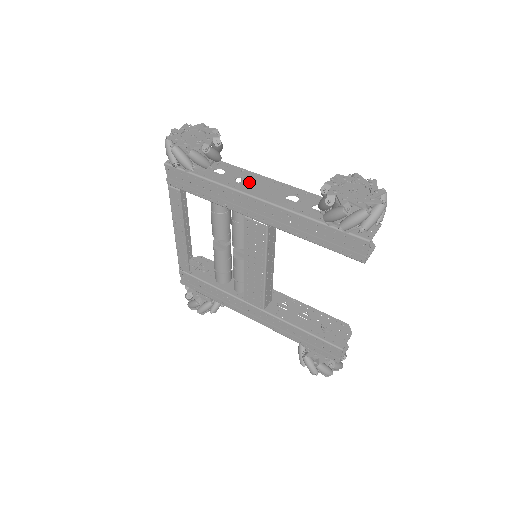
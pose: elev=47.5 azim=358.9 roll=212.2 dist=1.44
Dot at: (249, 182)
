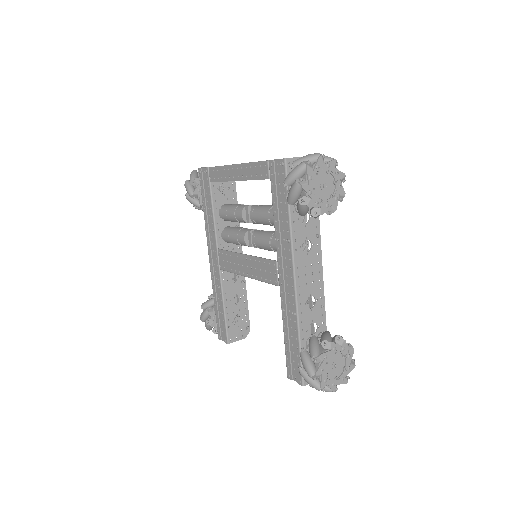
Dot at: (308, 254)
